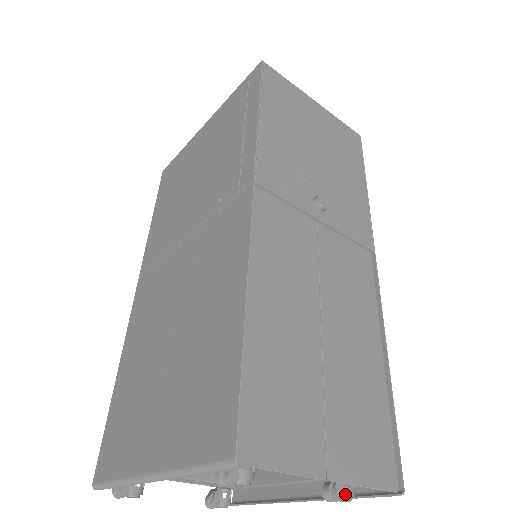
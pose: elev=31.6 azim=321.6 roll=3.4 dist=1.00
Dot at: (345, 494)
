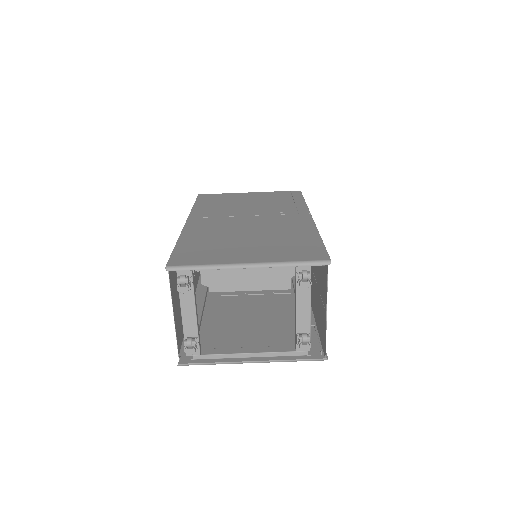
Dot at: (310, 342)
